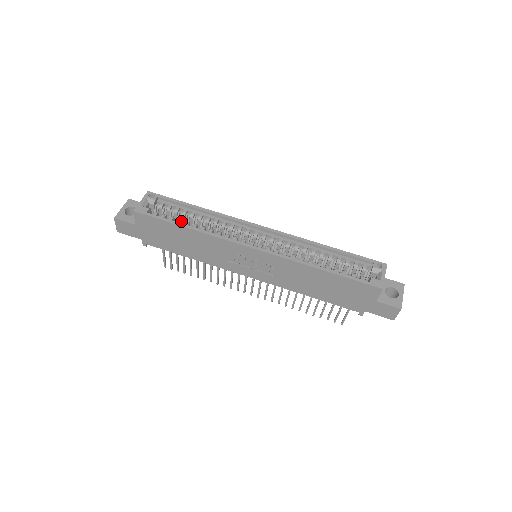
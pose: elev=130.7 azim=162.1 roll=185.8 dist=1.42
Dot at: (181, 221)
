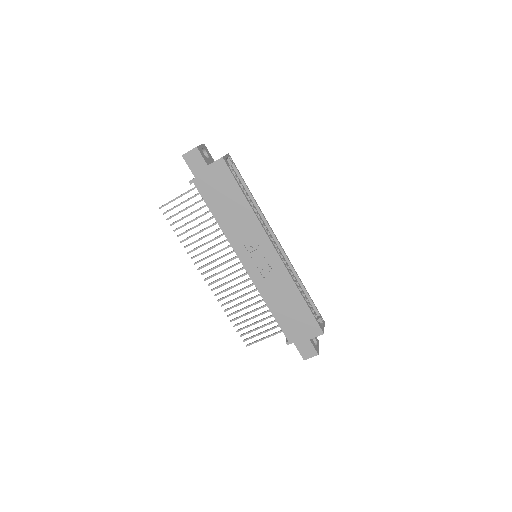
Dot at: occluded
